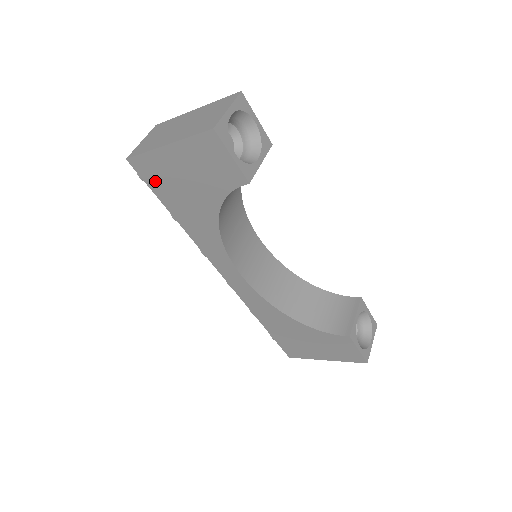
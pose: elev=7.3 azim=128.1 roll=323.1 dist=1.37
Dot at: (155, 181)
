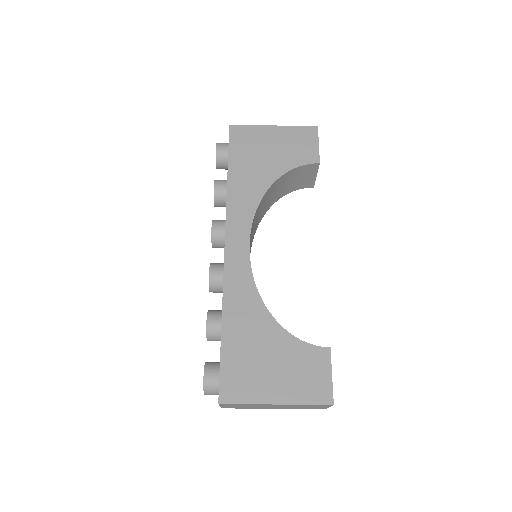
Dot at: (239, 144)
